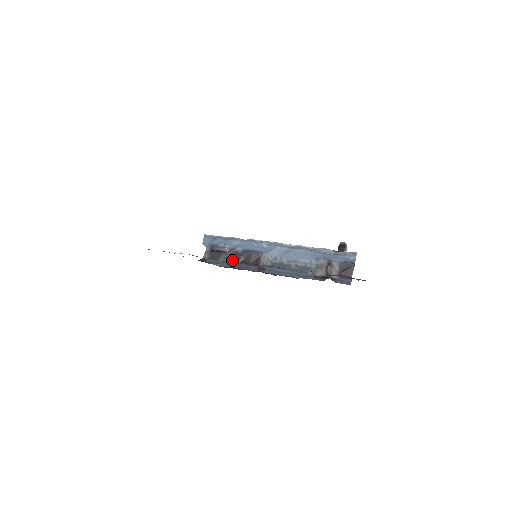
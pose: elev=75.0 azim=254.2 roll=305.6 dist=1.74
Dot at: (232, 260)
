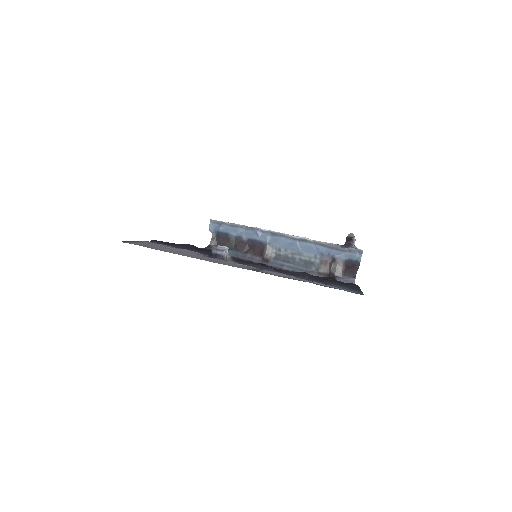
Dot at: (237, 249)
